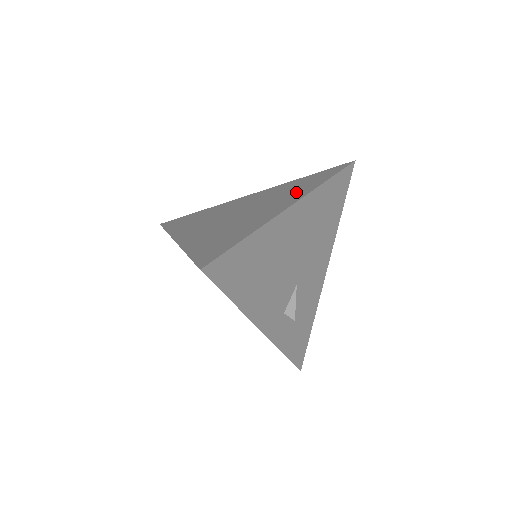
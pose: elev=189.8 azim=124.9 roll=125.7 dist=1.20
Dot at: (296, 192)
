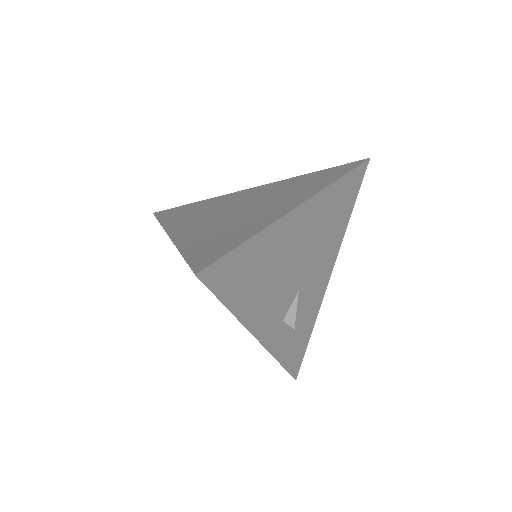
Dot at: (305, 189)
